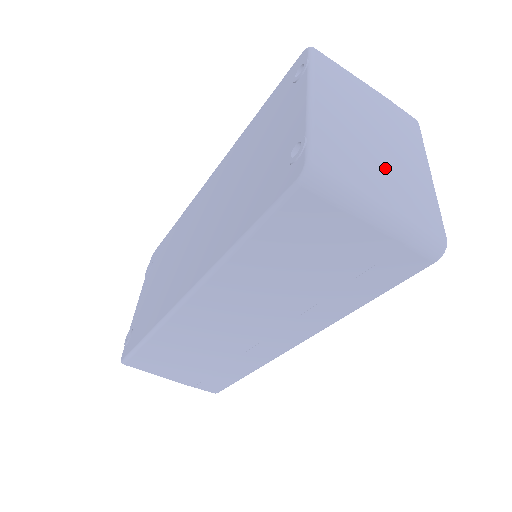
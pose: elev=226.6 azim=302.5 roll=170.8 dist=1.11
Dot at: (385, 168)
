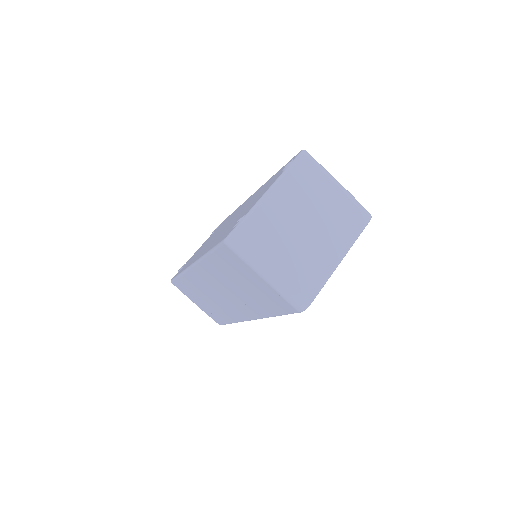
Dot at: (294, 247)
